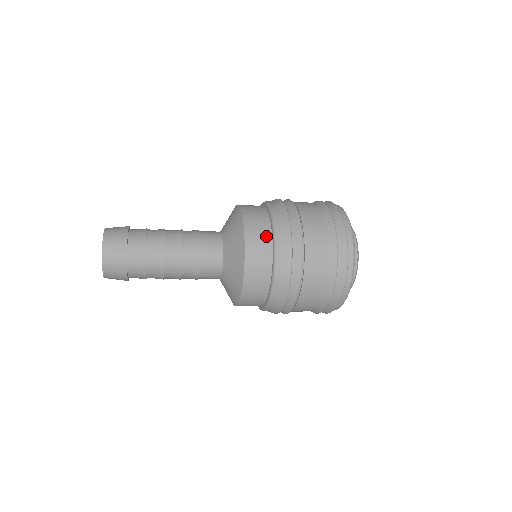
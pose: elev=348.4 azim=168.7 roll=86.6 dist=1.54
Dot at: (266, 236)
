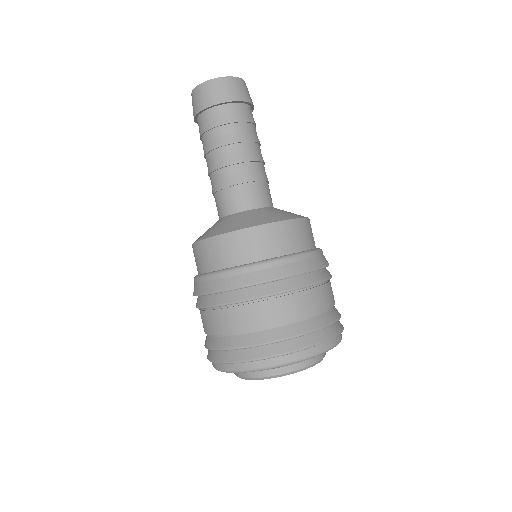
Dot at: occluded
